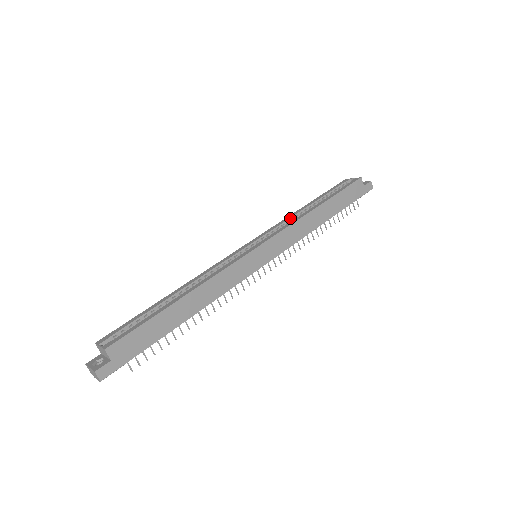
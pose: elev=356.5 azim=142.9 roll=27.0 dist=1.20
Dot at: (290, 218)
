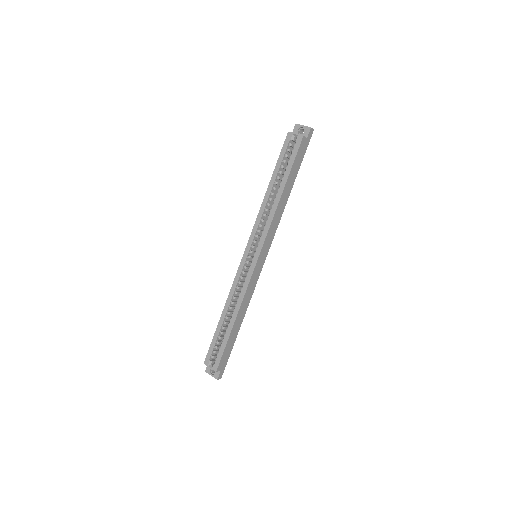
Dot at: (264, 210)
